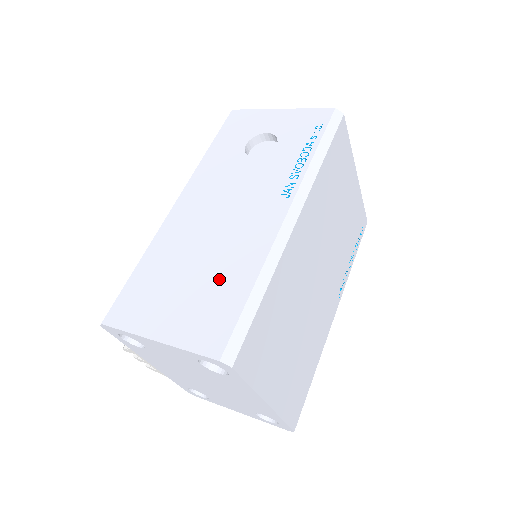
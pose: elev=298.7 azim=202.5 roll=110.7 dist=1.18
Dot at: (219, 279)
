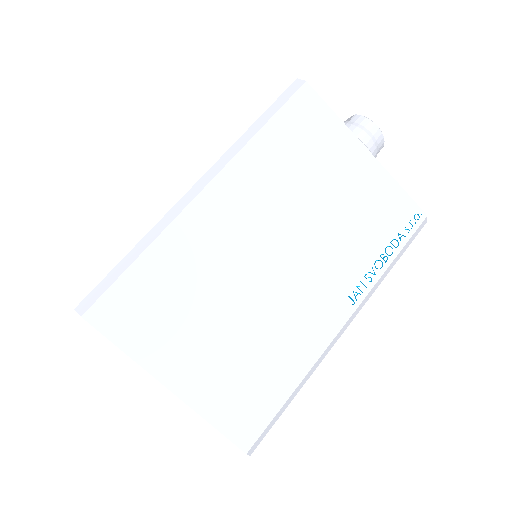
Dot at: occluded
